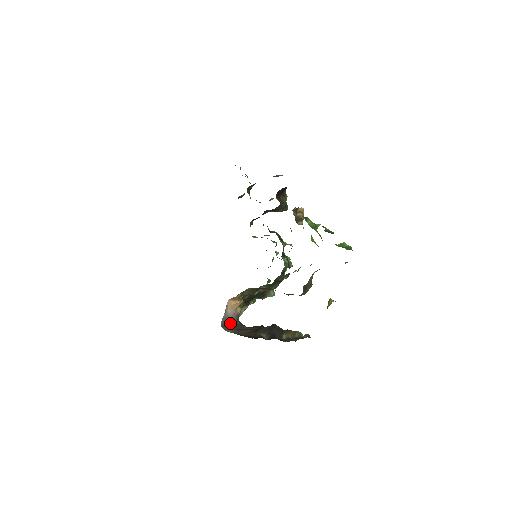
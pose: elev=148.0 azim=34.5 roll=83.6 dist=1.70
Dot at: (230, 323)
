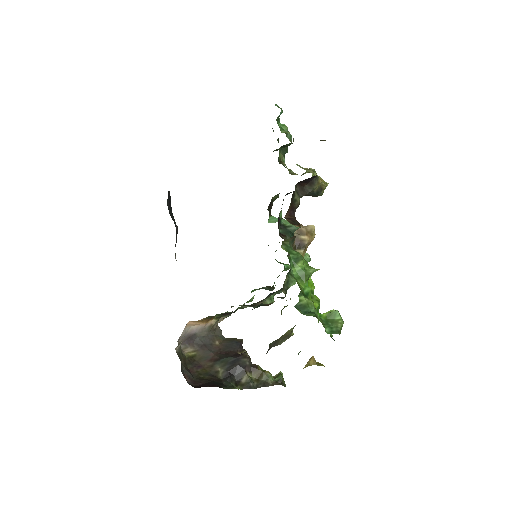
Dot at: (197, 336)
